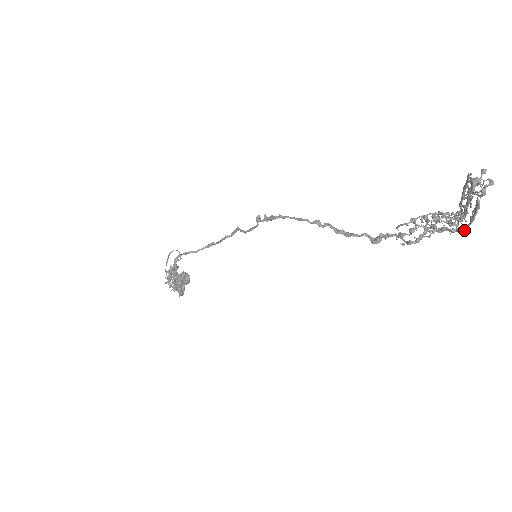
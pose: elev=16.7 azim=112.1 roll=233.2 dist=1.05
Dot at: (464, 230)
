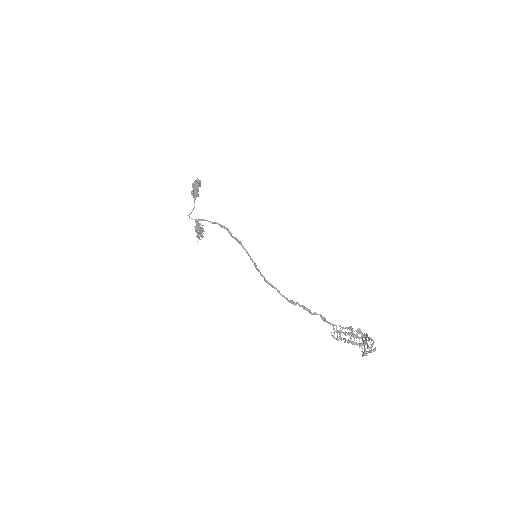
Dot at: (361, 345)
